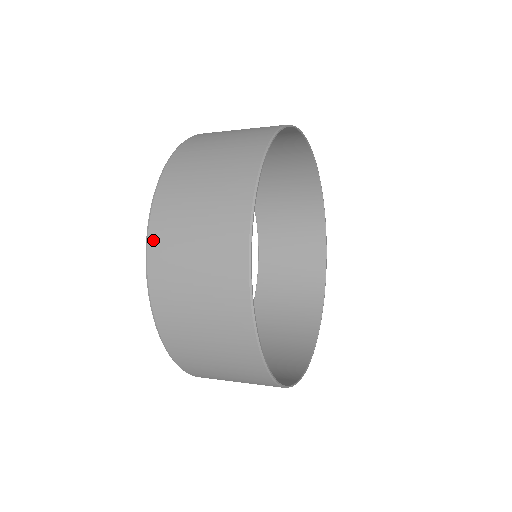
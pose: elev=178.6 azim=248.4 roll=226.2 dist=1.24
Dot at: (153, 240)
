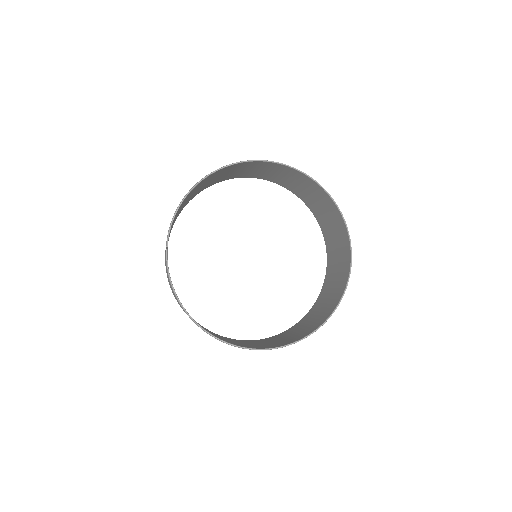
Dot at: occluded
